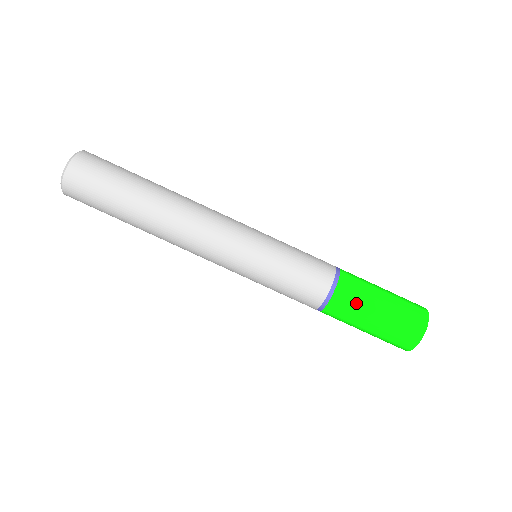
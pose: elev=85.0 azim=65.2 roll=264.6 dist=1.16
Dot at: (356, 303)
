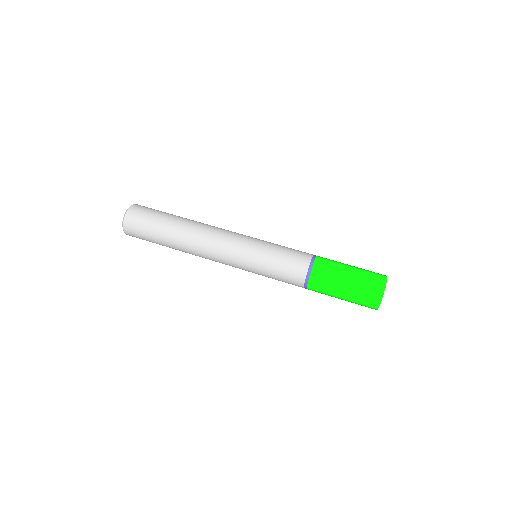
Dot at: (326, 284)
